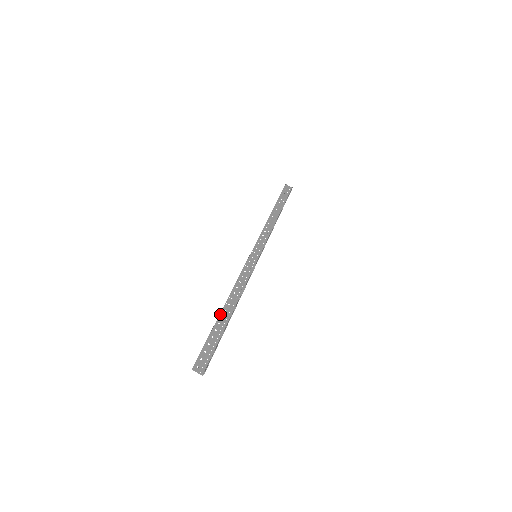
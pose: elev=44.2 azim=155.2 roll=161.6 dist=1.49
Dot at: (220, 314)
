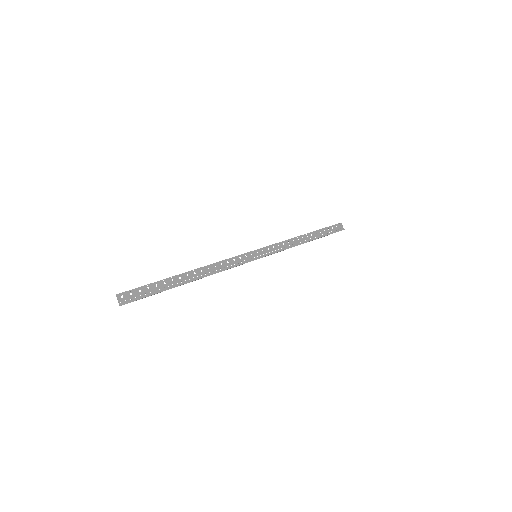
Dot at: (180, 274)
